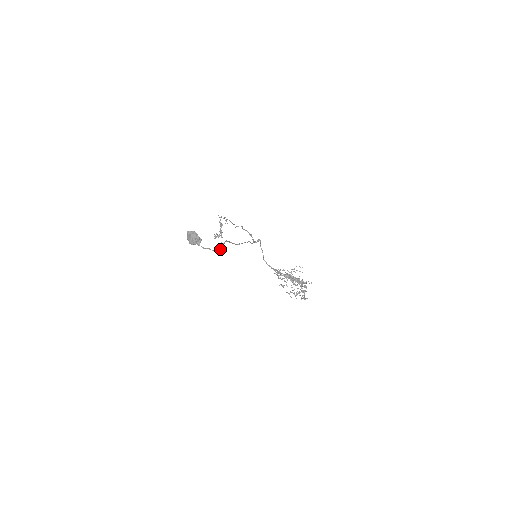
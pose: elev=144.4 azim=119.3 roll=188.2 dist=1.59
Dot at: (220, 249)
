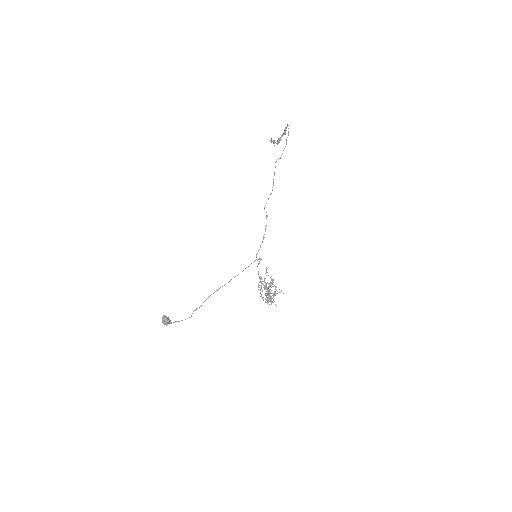
Dot at: occluded
